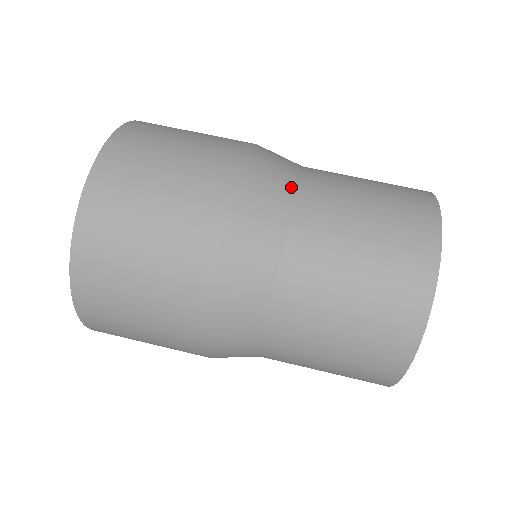
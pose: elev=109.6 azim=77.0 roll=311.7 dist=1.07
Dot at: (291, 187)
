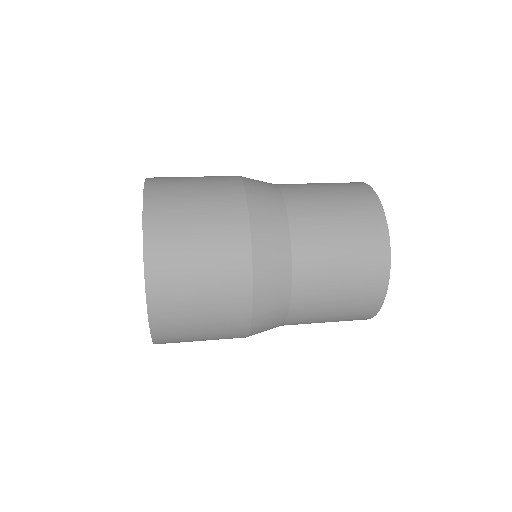
Dot at: occluded
